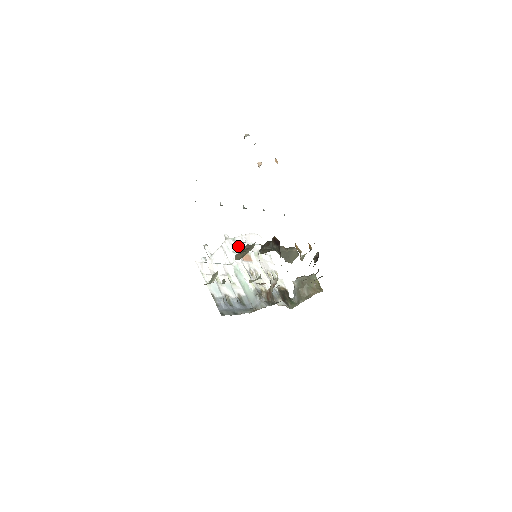
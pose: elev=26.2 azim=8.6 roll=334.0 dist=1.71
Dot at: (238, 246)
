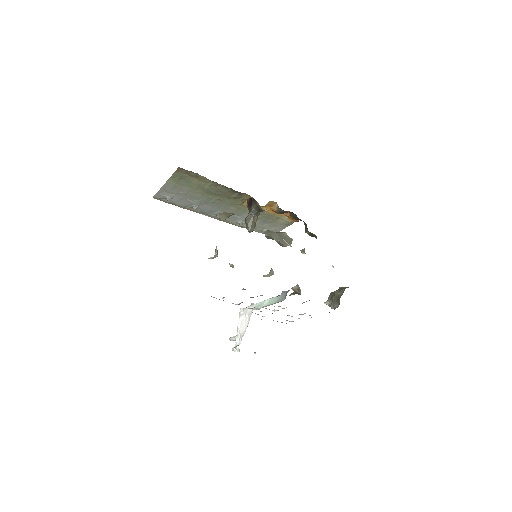
Dot at: occluded
